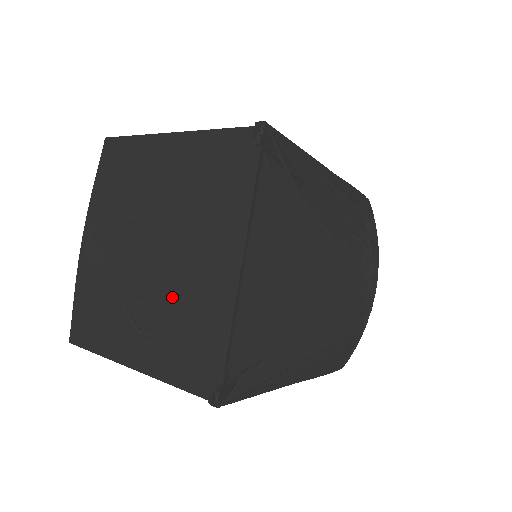
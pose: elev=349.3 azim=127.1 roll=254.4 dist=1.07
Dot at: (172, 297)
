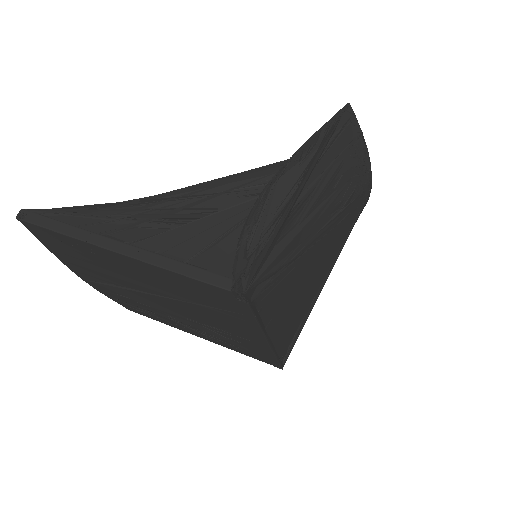
Dot at: (211, 330)
